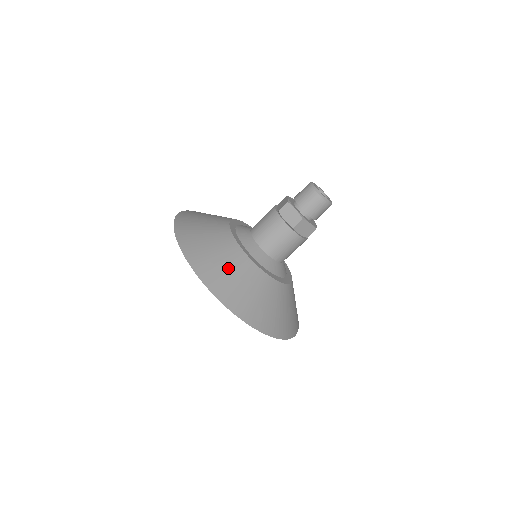
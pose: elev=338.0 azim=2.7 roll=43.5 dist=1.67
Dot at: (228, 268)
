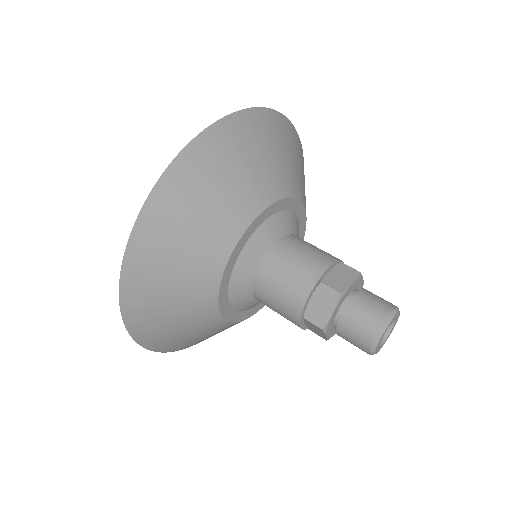
Dot at: (179, 267)
